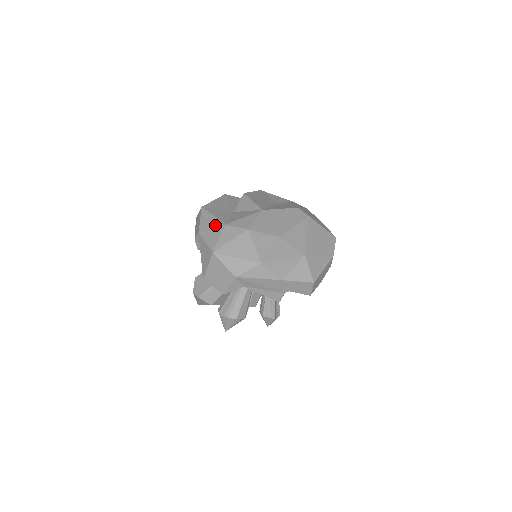
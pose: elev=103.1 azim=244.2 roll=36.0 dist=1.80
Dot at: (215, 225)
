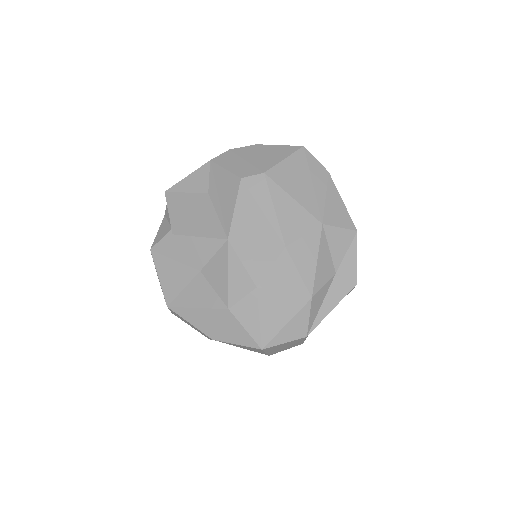
Dot at: (218, 319)
